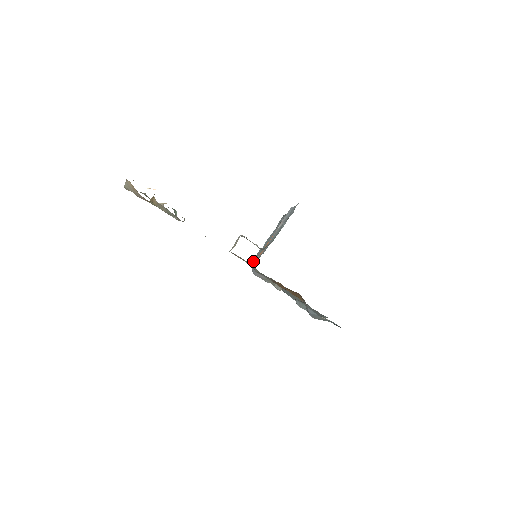
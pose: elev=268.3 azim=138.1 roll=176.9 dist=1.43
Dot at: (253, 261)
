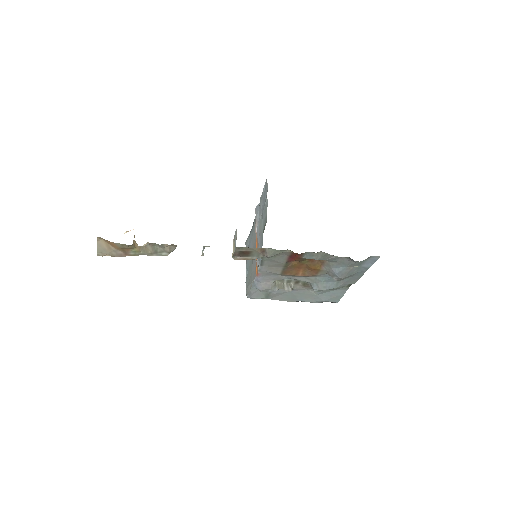
Dot at: (250, 282)
